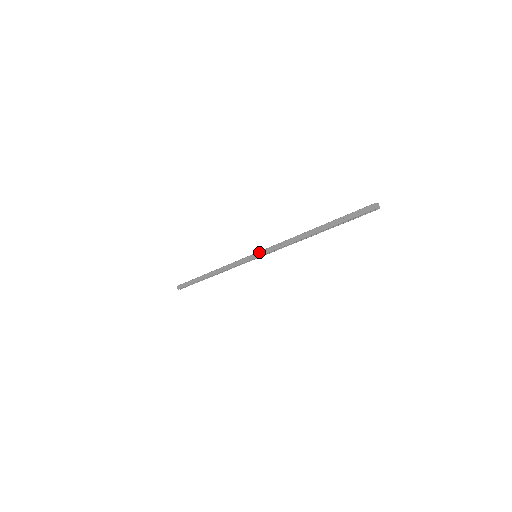
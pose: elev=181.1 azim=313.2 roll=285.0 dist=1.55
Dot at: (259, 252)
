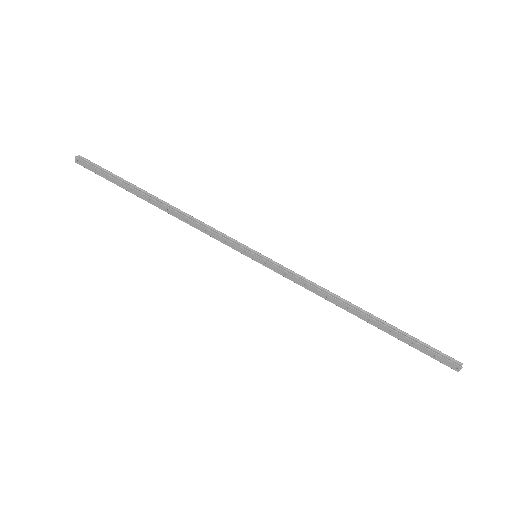
Dot at: (266, 262)
